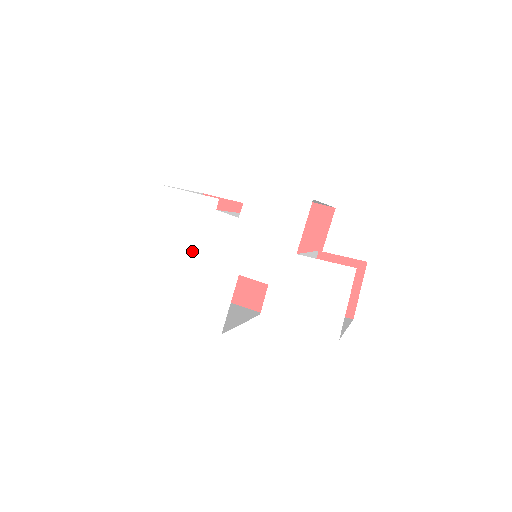
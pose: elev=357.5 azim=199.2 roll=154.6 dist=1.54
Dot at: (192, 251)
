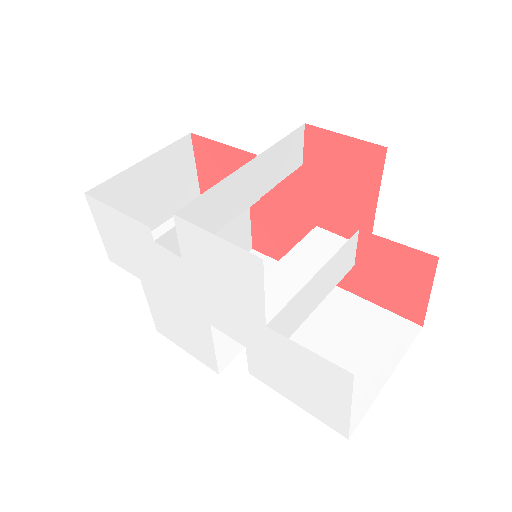
Dot at: (154, 282)
